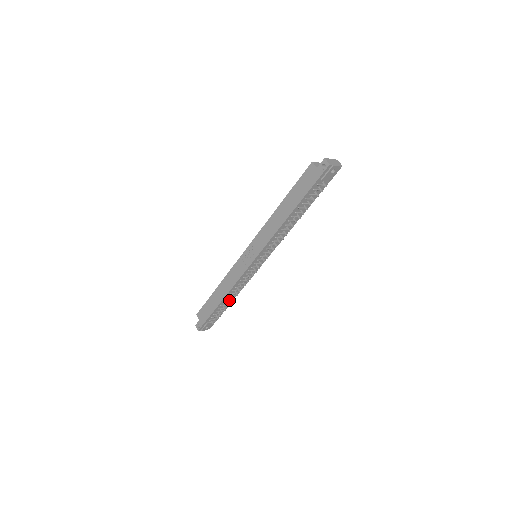
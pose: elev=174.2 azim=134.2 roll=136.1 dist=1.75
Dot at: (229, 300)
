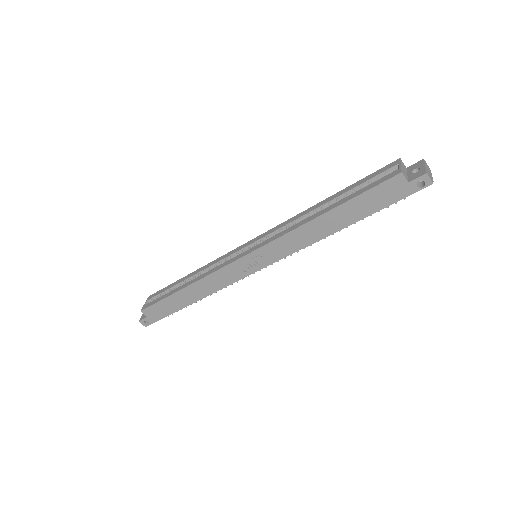
Dot at: occluded
